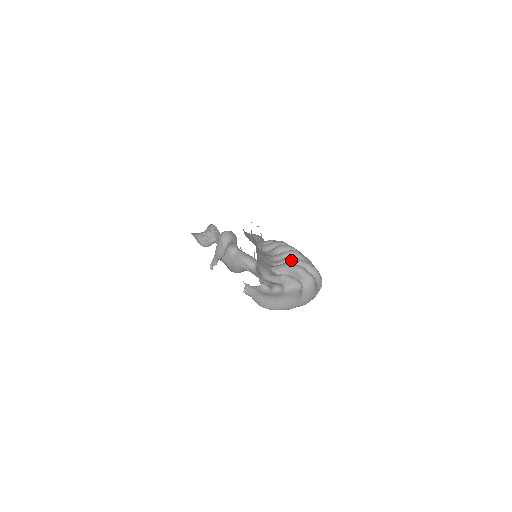
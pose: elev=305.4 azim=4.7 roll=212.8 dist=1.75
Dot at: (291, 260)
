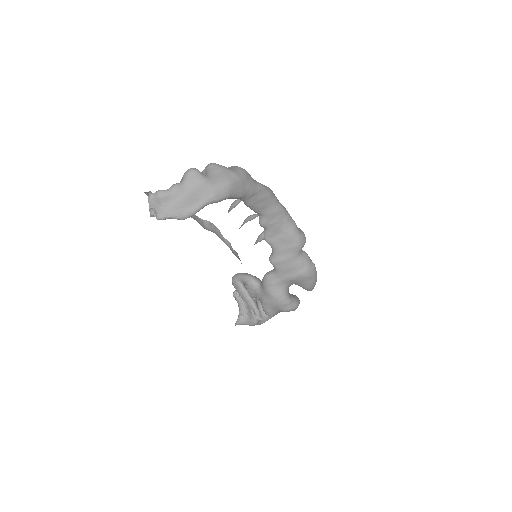
Dot at: occluded
